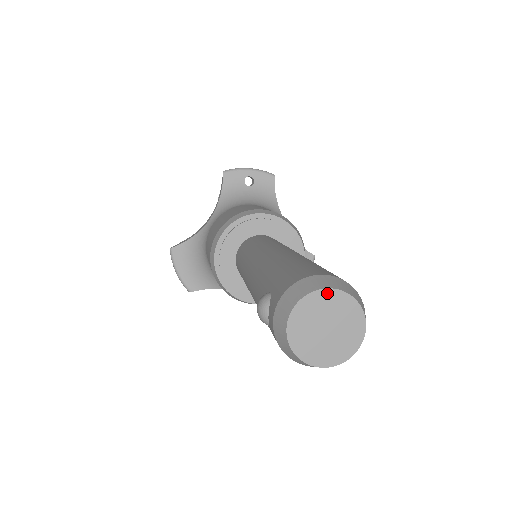
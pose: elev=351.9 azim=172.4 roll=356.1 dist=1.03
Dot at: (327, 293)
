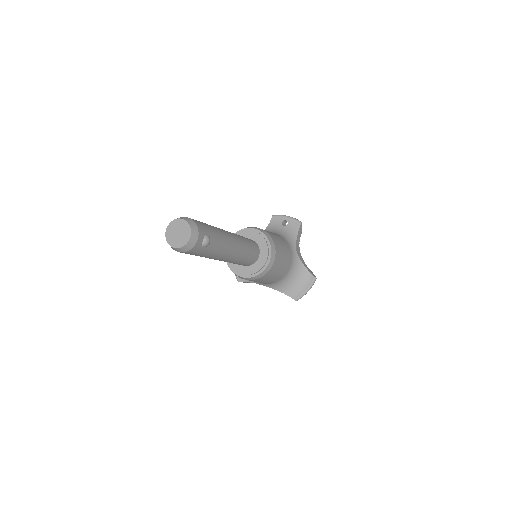
Dot at: (181, 220)
